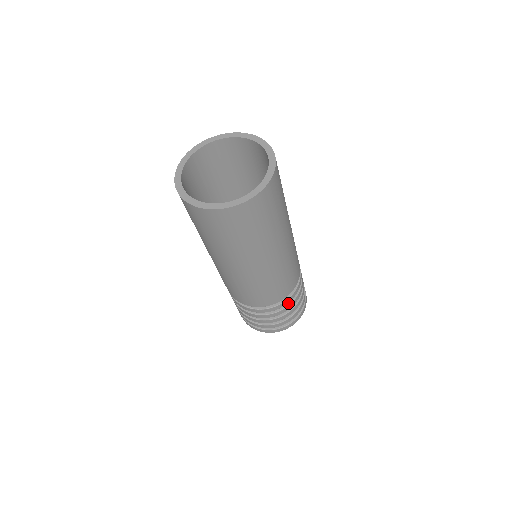
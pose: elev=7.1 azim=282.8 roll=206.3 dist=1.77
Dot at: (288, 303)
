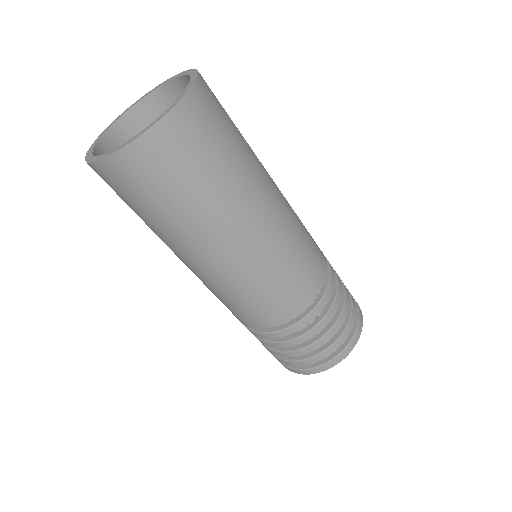
Dot at: (323, 314)
